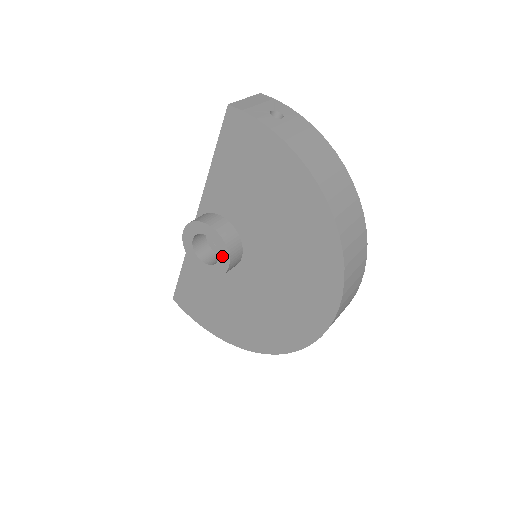
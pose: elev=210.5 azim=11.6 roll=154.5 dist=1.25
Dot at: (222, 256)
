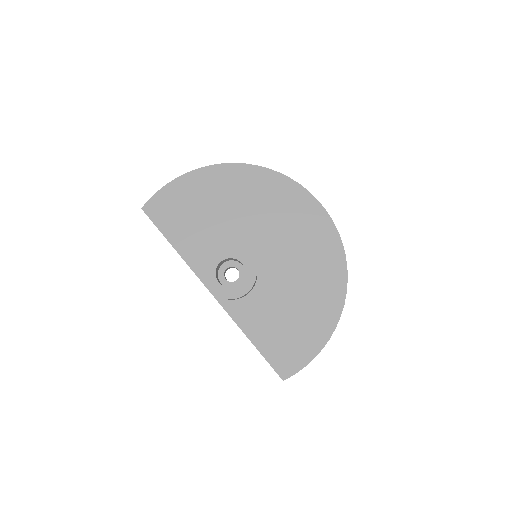
Dot at: (239, 257)
